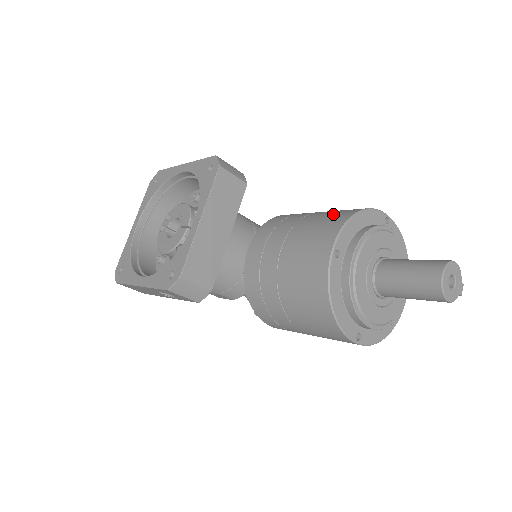
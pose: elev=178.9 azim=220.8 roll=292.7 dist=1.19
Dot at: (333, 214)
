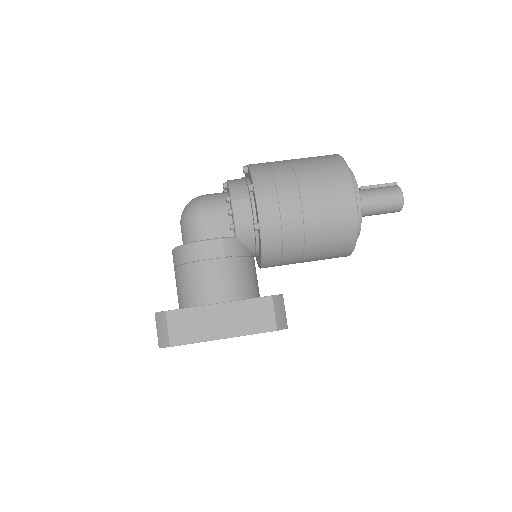
Dot at: (336, 240)
